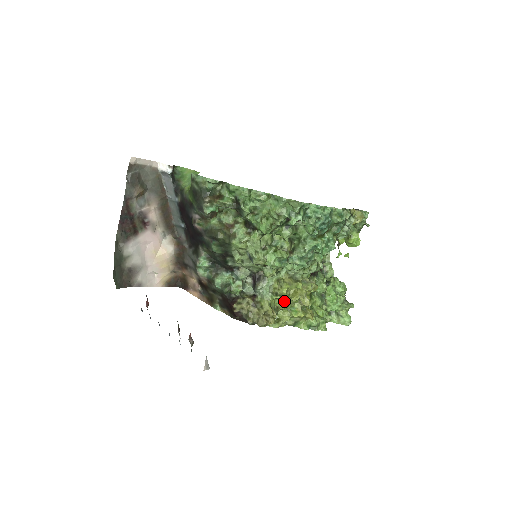
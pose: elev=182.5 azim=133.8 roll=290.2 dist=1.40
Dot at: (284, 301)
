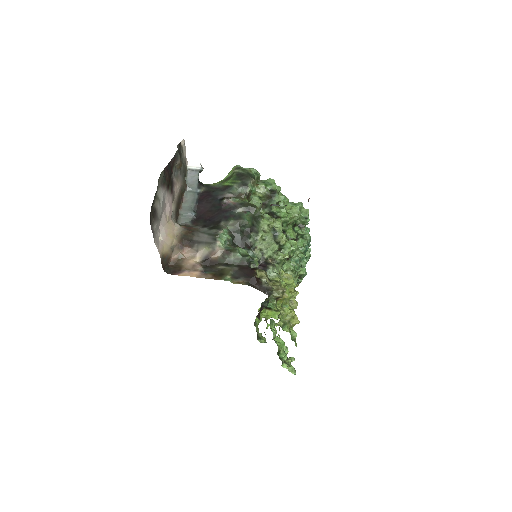
Dot at: occluded
